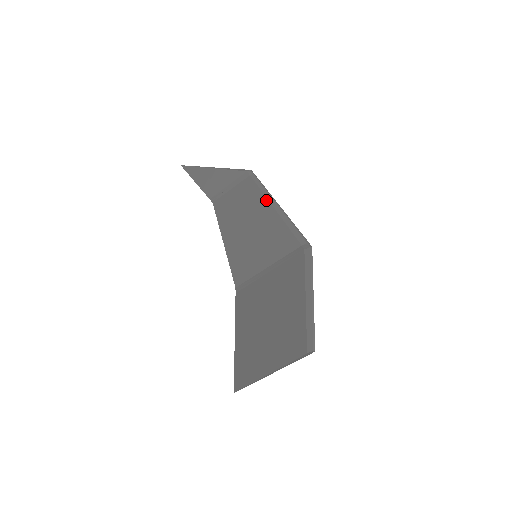
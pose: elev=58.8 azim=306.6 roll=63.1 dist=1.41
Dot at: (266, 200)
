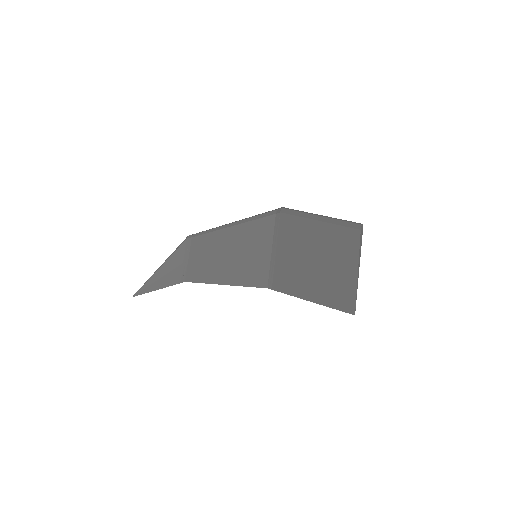
Dot at: (221, 231)
